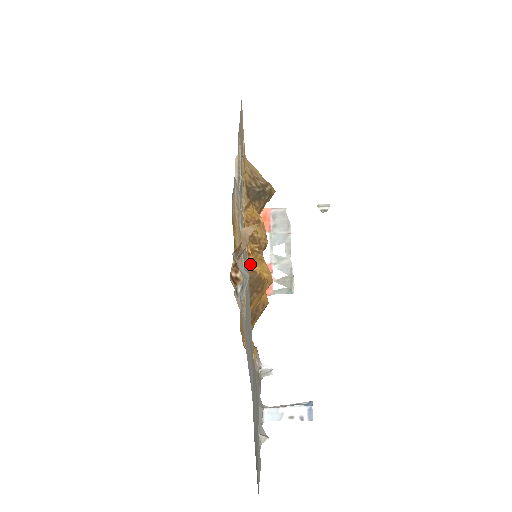
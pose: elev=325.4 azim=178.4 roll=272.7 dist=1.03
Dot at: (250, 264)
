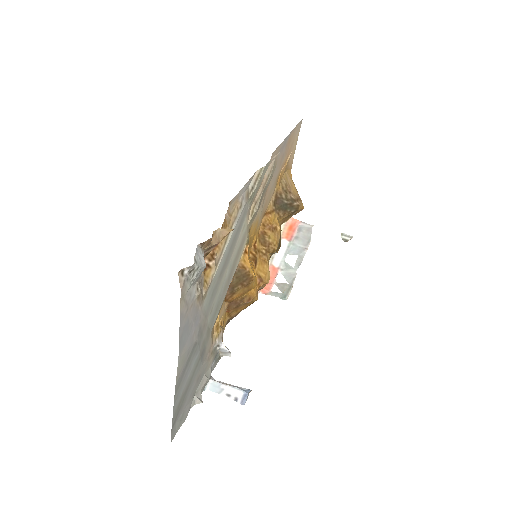
Dot at: (243, 260)
